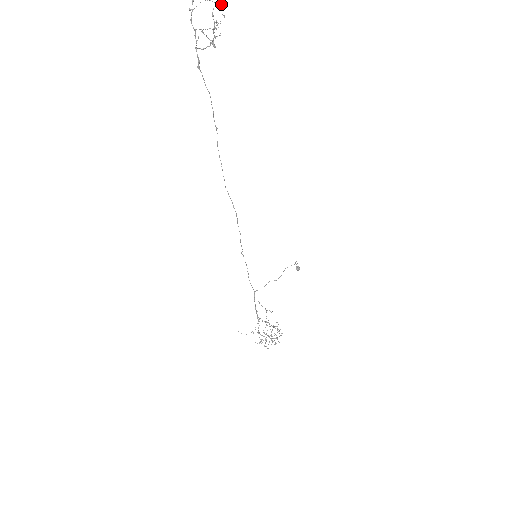
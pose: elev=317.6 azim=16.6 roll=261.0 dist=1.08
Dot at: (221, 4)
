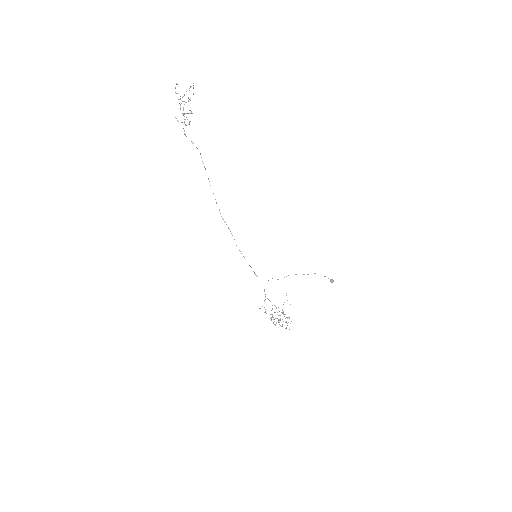
Dot at: (186, 102)
